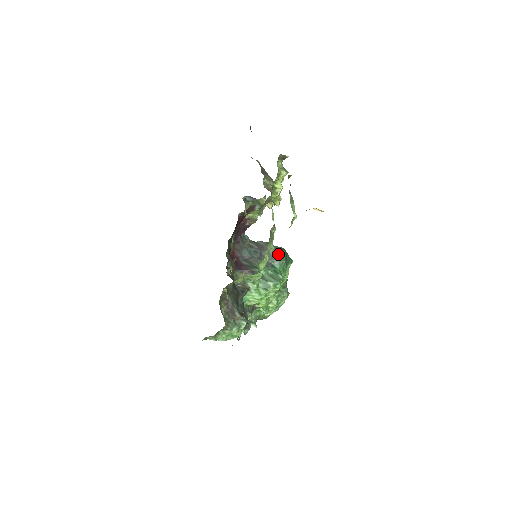
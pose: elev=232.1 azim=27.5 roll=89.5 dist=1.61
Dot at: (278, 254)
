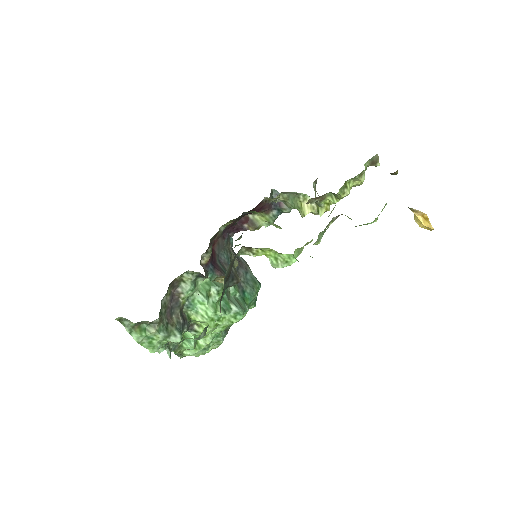
Dot at: (255, 282)
